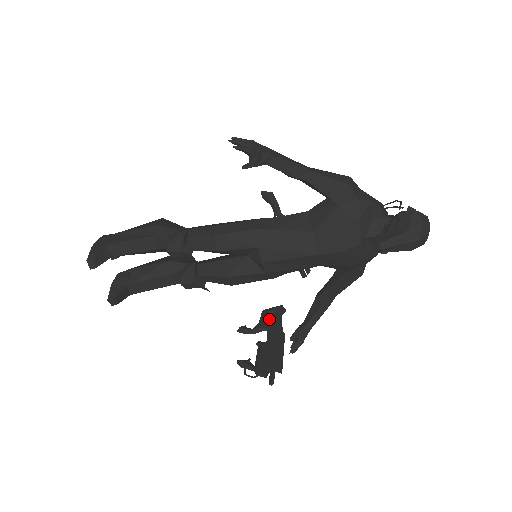
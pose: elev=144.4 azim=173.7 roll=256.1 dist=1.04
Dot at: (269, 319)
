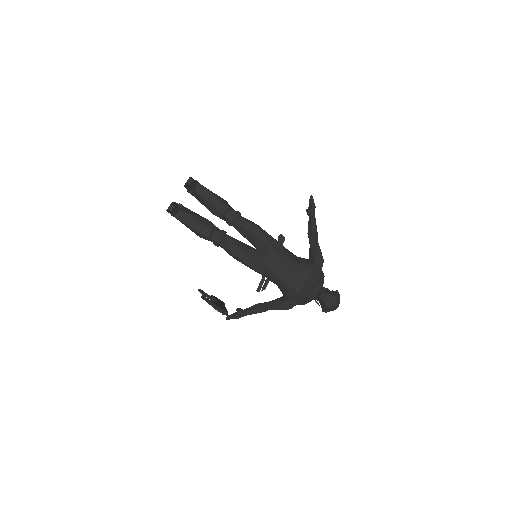
Dot at: (217, 299)
